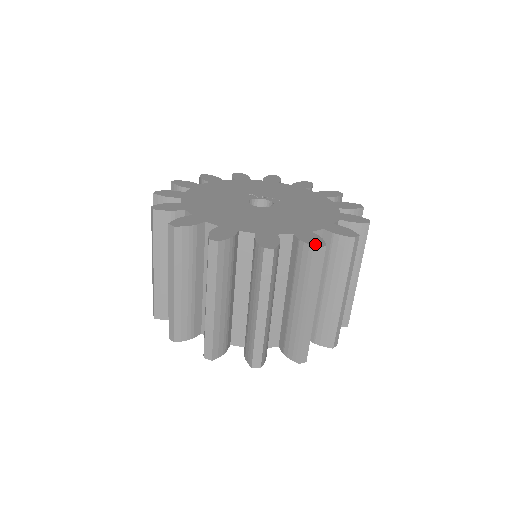
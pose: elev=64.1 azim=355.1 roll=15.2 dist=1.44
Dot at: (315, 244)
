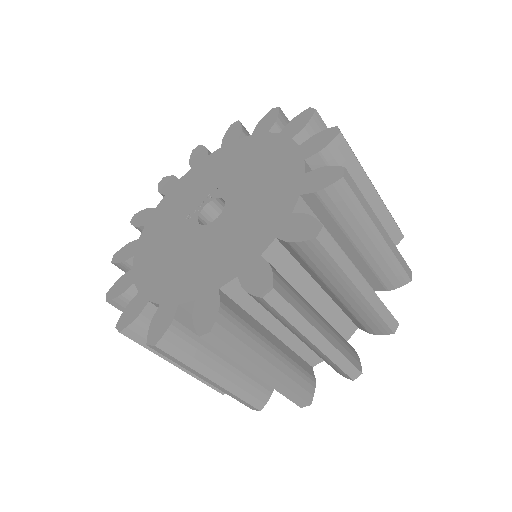
Dot at: (335, 178)
